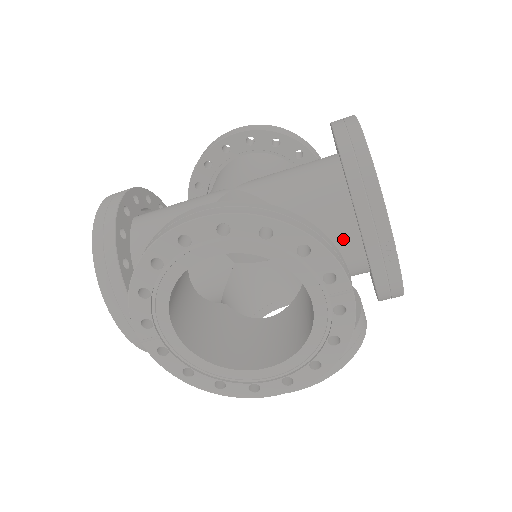
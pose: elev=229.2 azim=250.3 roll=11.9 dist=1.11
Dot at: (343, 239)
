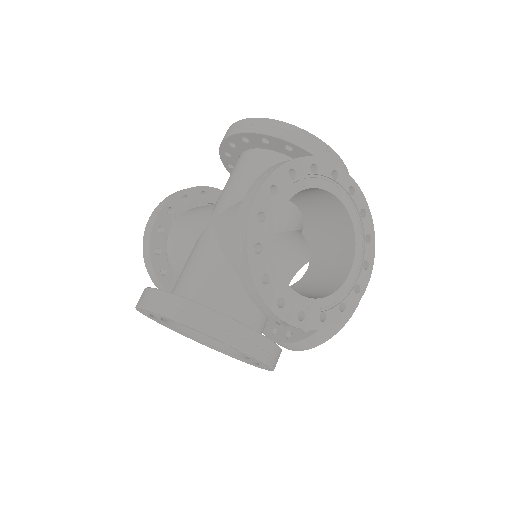
Dot at: occluded
